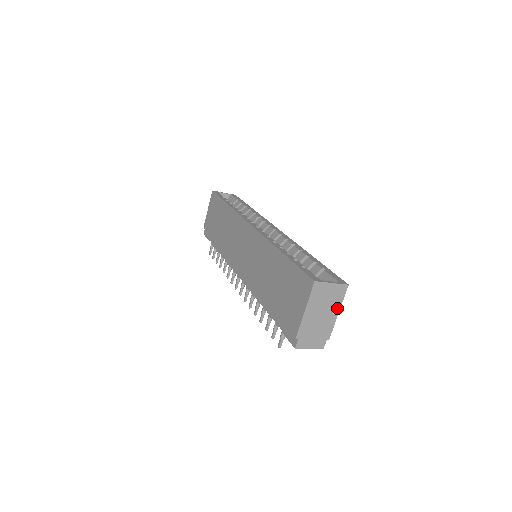
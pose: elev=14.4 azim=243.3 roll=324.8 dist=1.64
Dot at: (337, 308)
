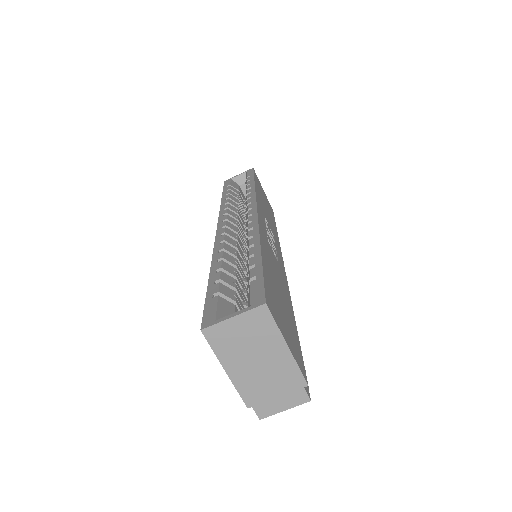
Dot at: (278, 342)
